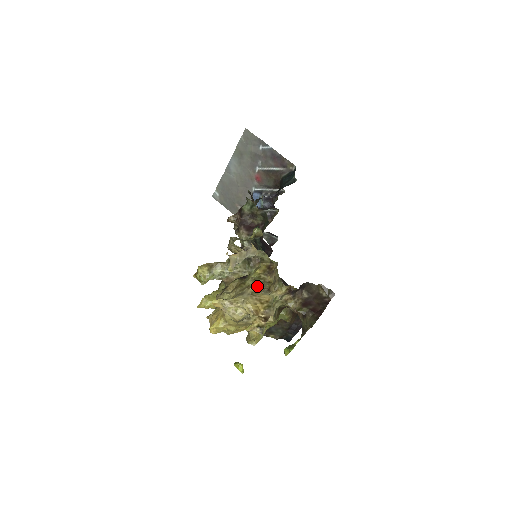
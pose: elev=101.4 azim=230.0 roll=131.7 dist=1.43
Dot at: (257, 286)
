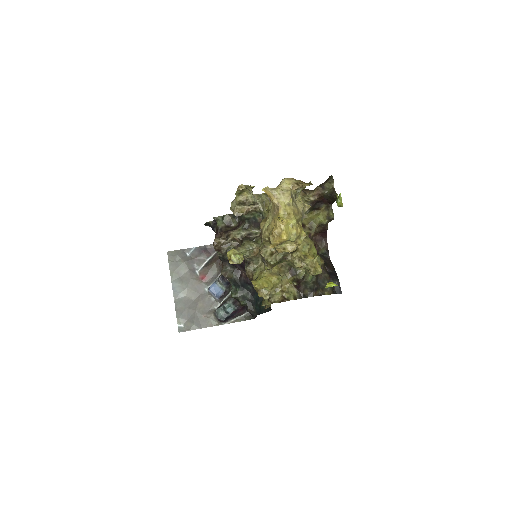
Dot at: occluded
